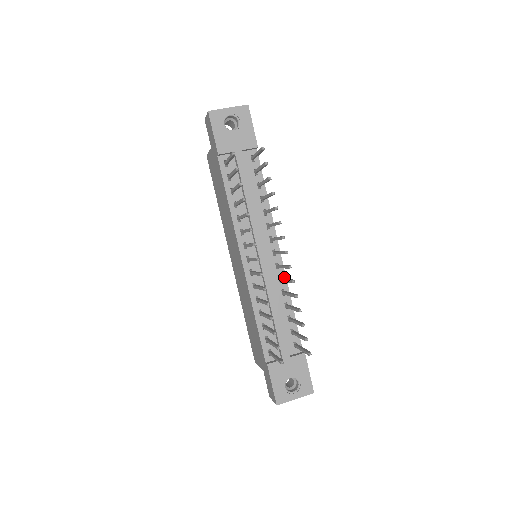
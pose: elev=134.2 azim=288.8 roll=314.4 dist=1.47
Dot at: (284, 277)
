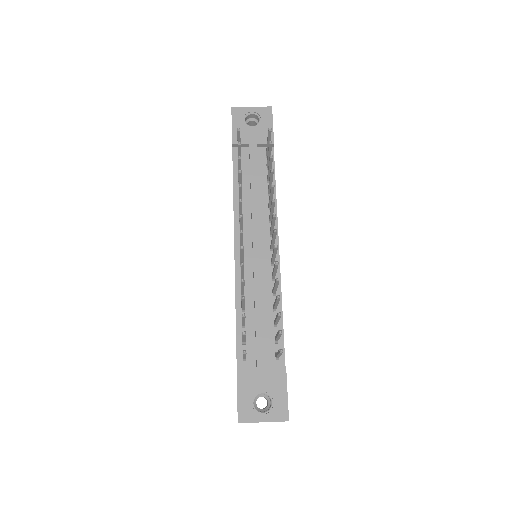
Dot at: (278, 276)
